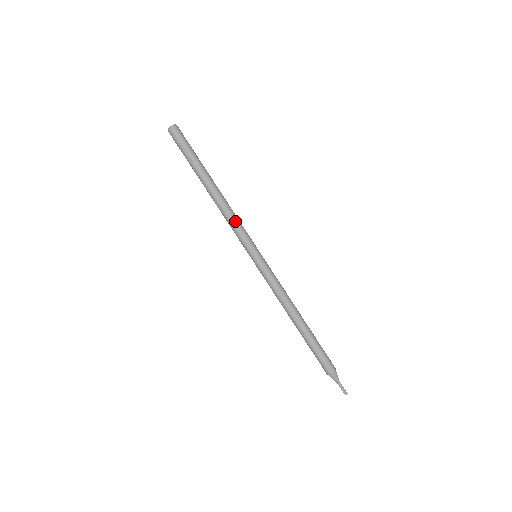
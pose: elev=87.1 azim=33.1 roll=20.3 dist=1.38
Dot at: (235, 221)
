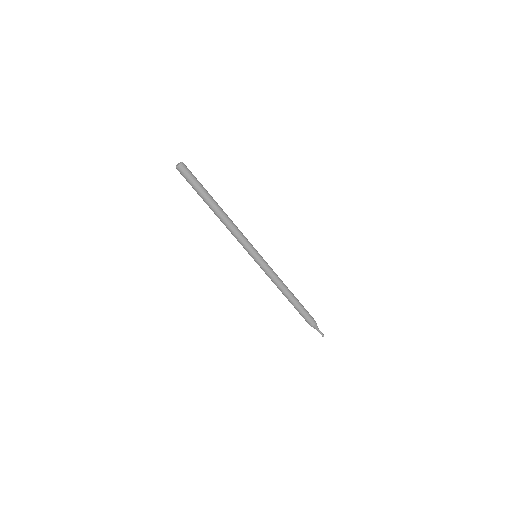
Dot at: (236, 236)
